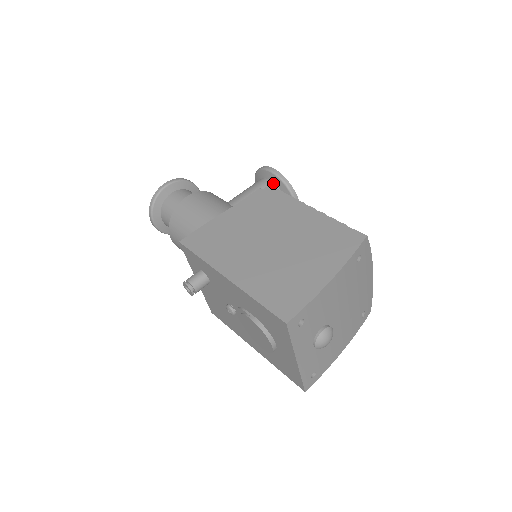
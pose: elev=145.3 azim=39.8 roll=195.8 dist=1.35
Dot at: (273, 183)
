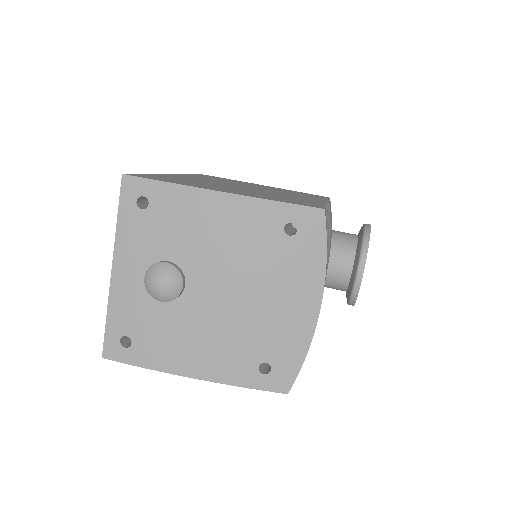
Dot at: (357, 237)
